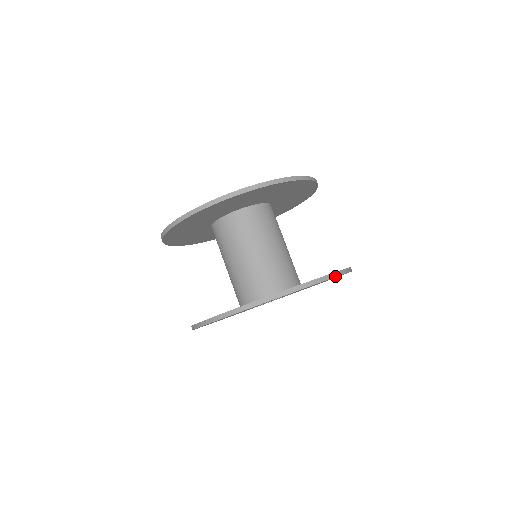
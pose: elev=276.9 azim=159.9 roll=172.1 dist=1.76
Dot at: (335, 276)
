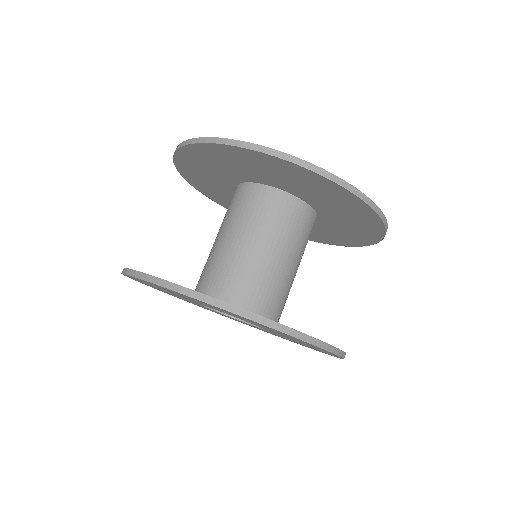
Dot at: (207, 301)
